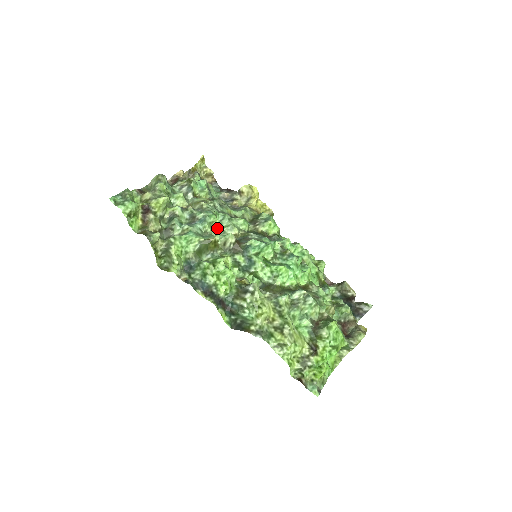
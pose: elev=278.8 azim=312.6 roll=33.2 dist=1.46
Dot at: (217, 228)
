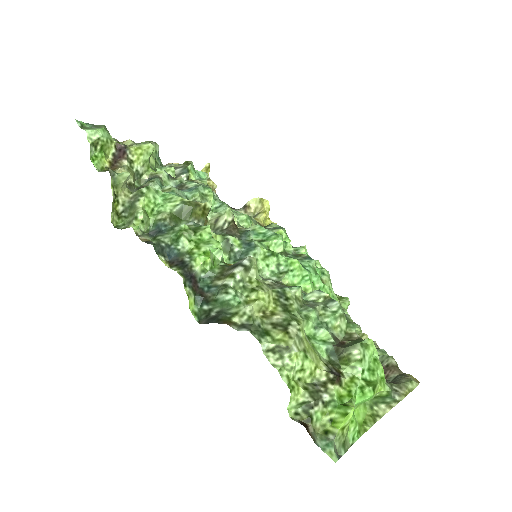
Dot at: occluded
